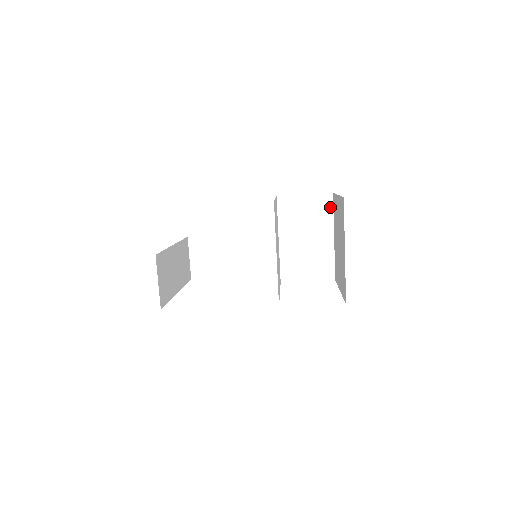
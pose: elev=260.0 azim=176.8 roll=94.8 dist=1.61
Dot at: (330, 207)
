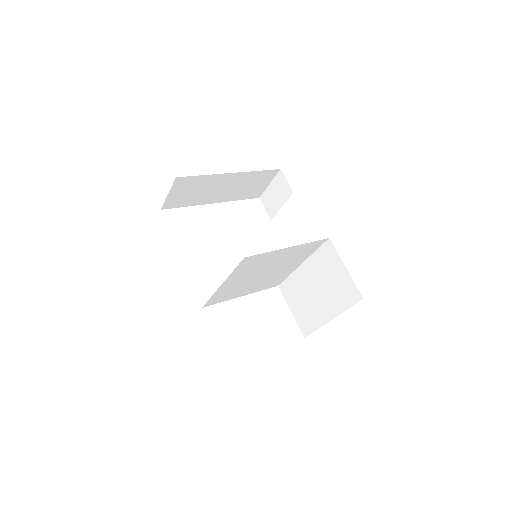
Dot at: (351, 302)
